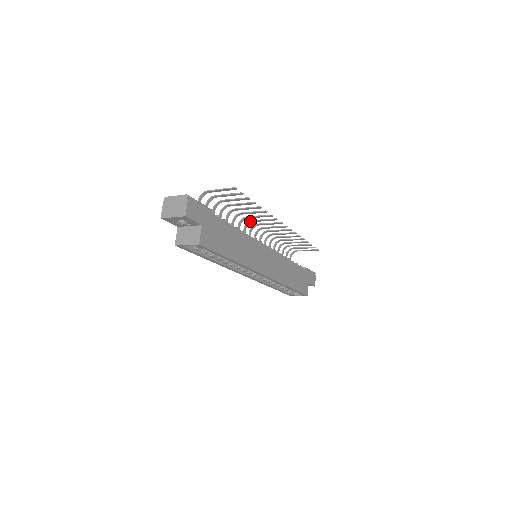
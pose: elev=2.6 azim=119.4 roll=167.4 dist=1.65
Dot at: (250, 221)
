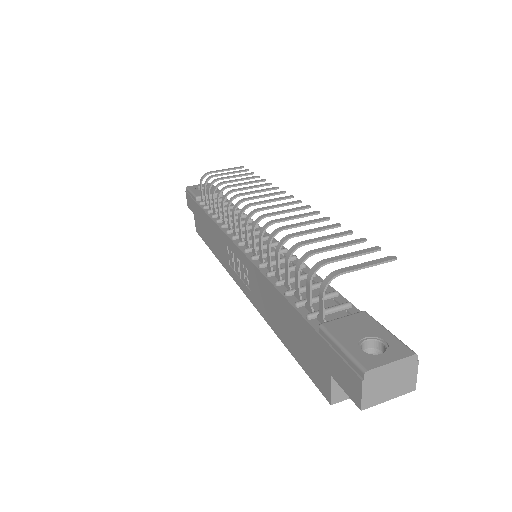
Dot at: (263, 218)
